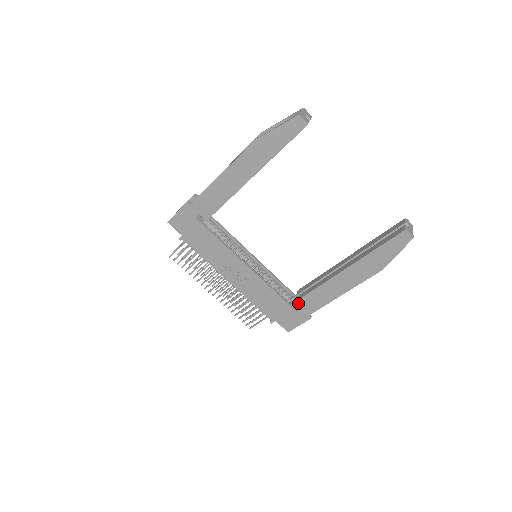
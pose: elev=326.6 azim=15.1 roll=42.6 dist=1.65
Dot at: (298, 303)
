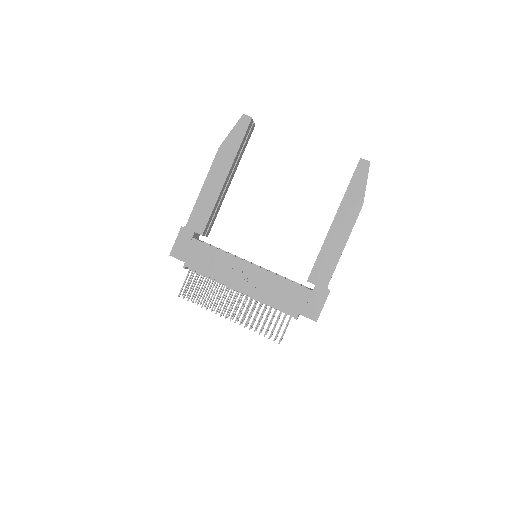
Dot at: (311, 280)
